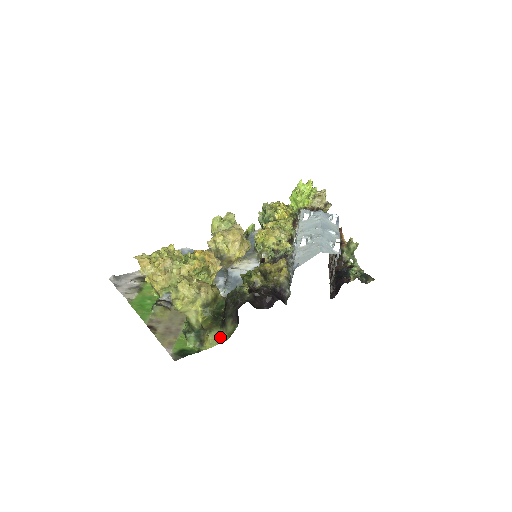
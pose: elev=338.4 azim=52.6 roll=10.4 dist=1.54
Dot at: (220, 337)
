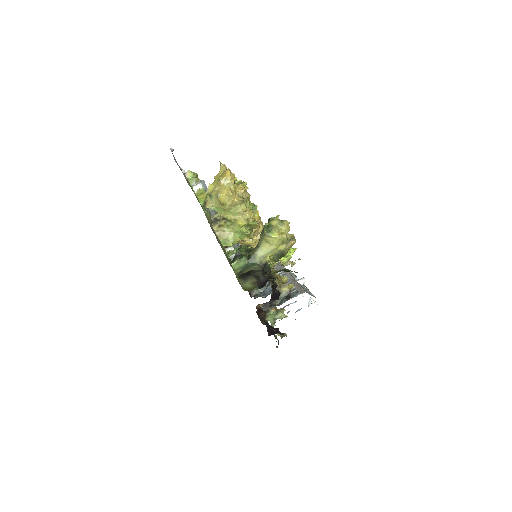
Dot at: occluded
